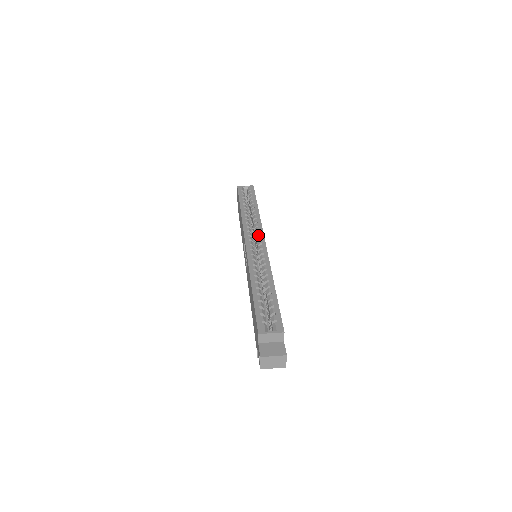
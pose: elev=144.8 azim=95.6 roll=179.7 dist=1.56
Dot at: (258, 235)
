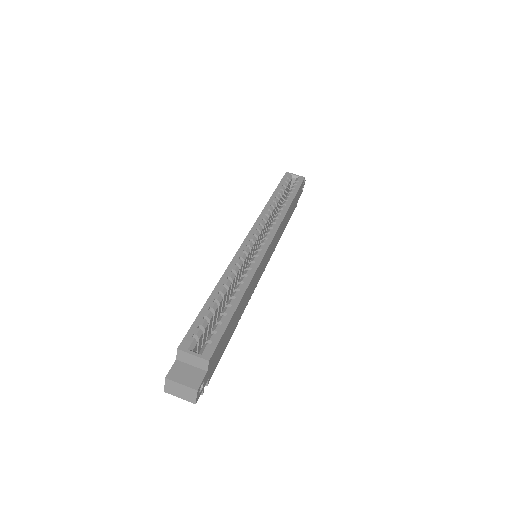
Dot at: (269, 233)
